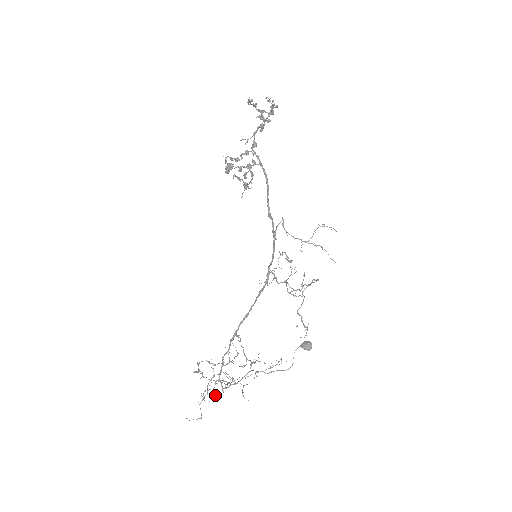
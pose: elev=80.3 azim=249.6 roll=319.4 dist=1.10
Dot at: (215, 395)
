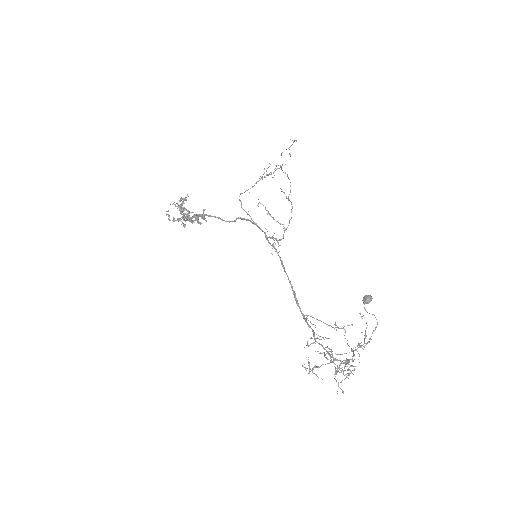
Dot at: (344, 367)
